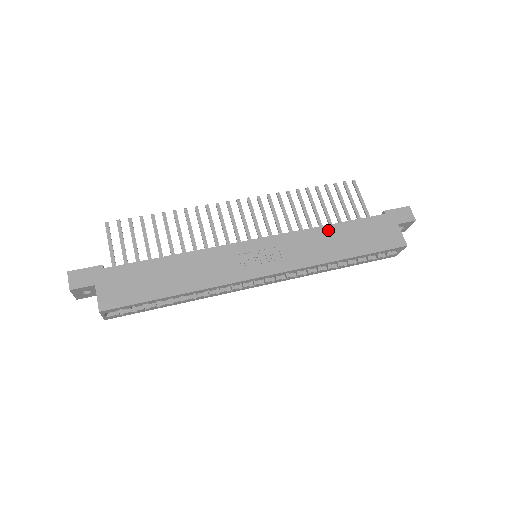
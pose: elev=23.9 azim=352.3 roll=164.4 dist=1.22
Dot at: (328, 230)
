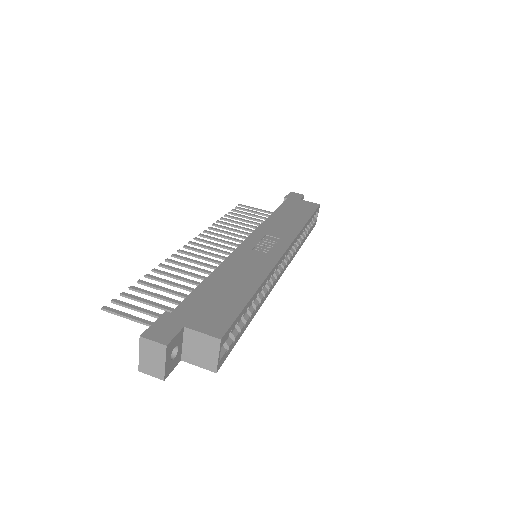
Dot at: (276, 216)
